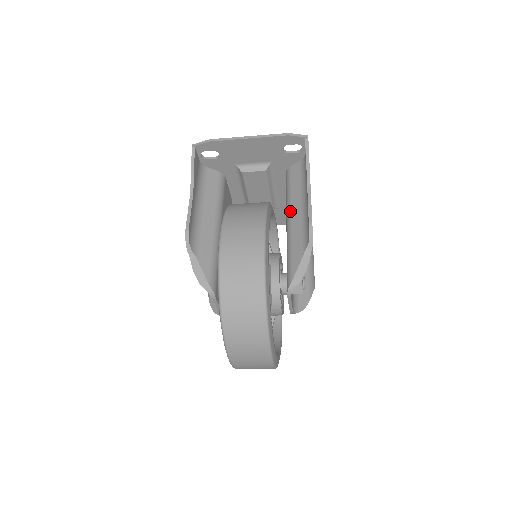
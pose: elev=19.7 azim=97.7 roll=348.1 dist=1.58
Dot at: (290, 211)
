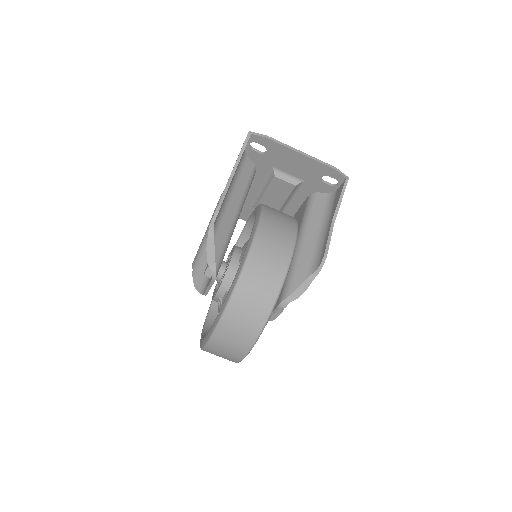
Dot at: (305, 233)
